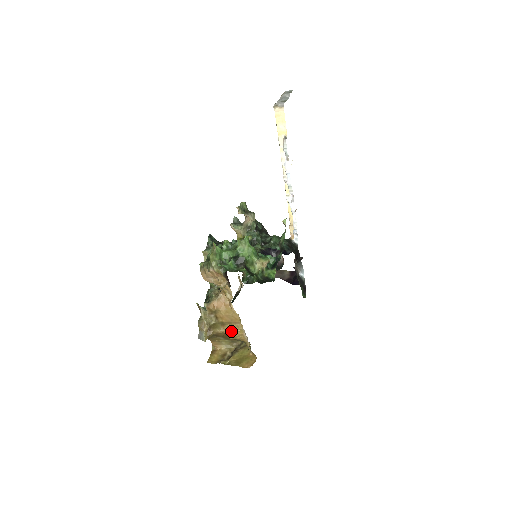
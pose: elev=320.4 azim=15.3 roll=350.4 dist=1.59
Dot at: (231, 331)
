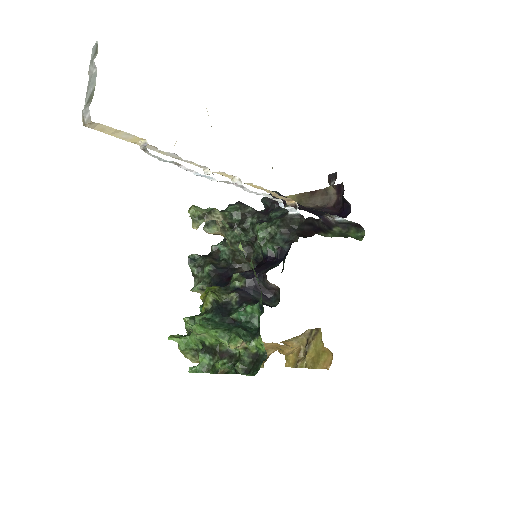
Dot at: (282, 351)
